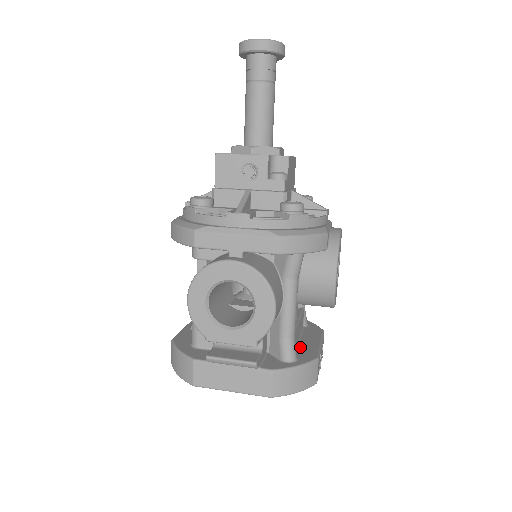
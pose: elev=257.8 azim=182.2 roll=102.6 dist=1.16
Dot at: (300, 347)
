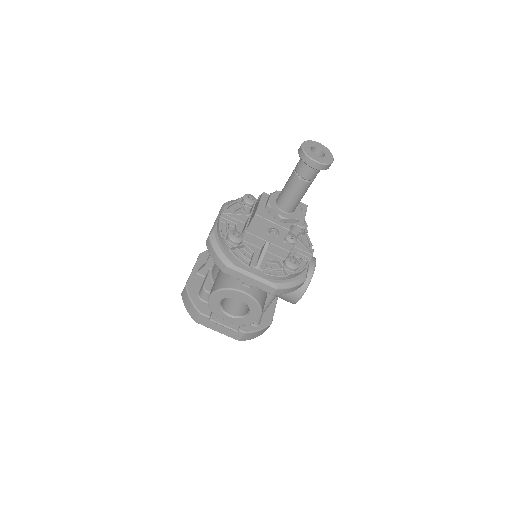
Dot at: occluded
